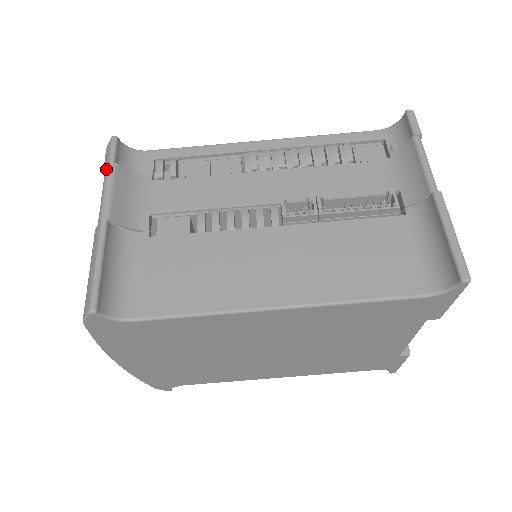
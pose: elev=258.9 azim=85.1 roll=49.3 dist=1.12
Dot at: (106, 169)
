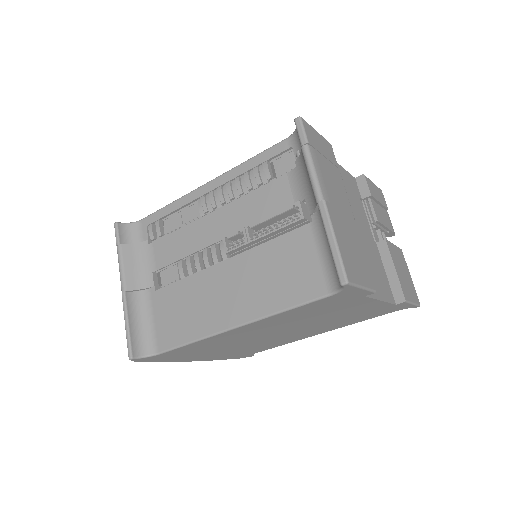
Dot at: (117, 251)
